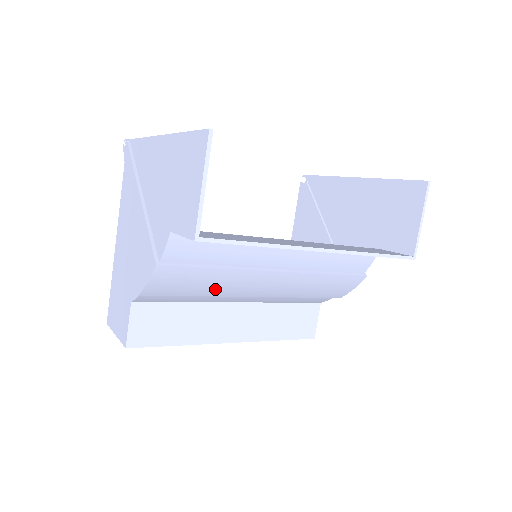
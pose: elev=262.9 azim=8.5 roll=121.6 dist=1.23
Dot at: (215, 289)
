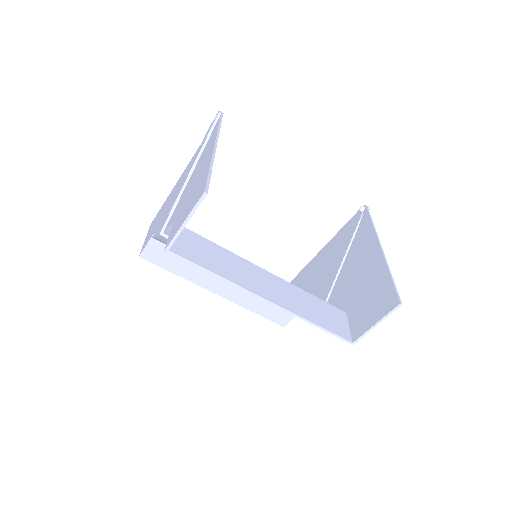
Dot at: occluded
